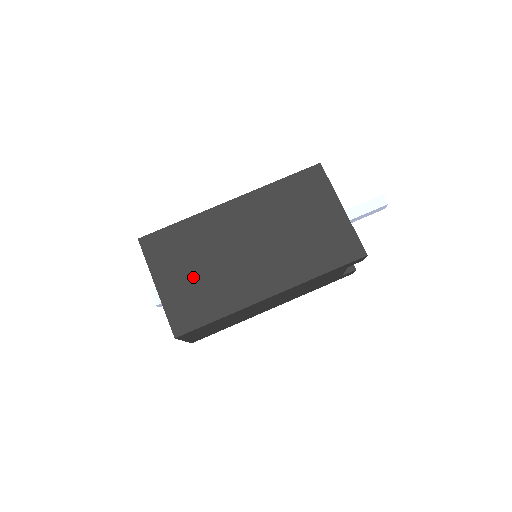
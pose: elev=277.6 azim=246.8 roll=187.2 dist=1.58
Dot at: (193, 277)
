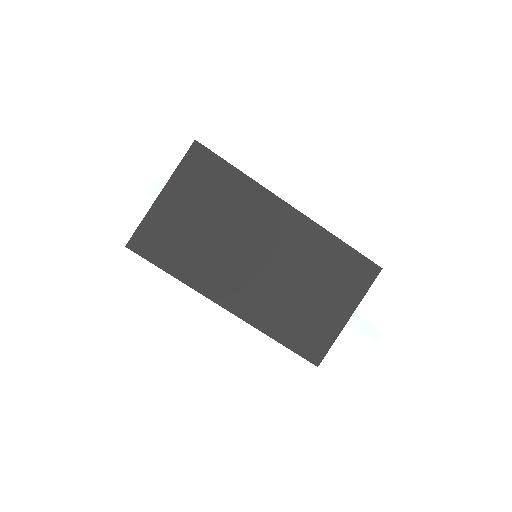
Dot at: (194, 223)
